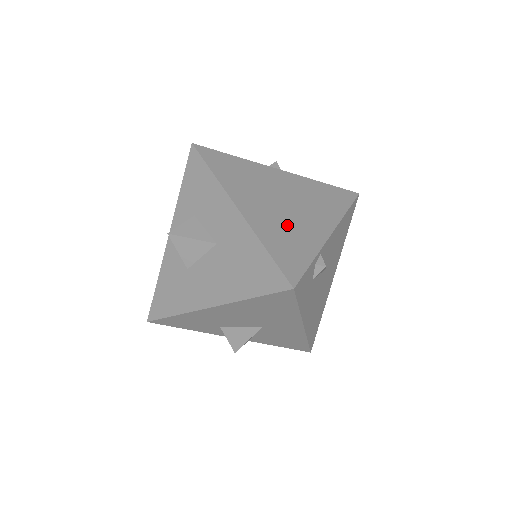
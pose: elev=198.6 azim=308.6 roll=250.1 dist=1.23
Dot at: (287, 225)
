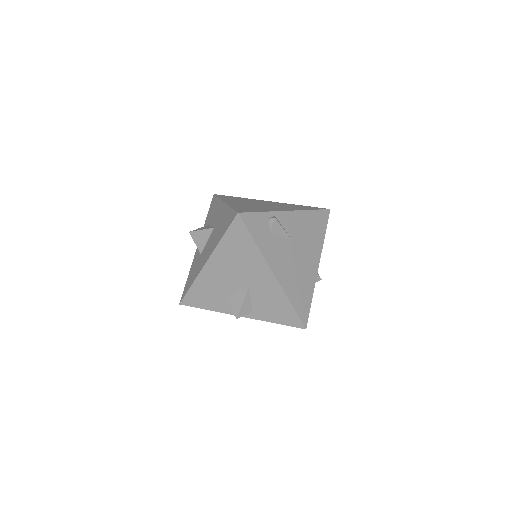
Dot at: (255, 207)
